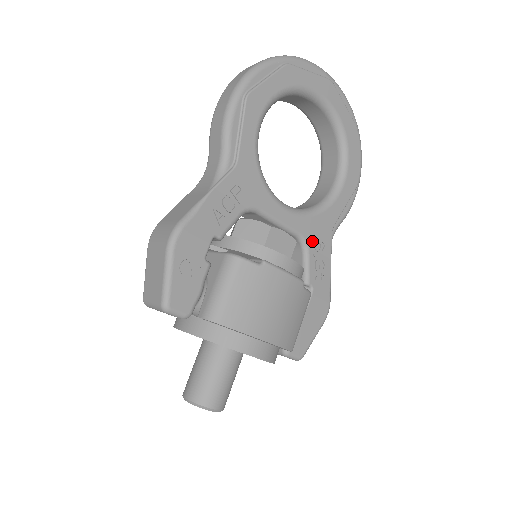
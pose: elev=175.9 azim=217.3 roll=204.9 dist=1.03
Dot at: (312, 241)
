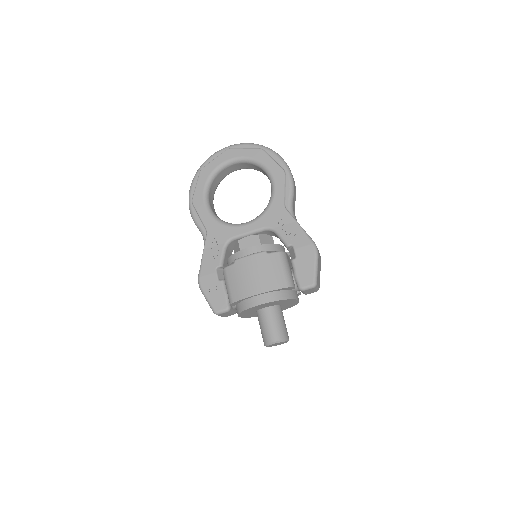
Dot at: (275, 224)
